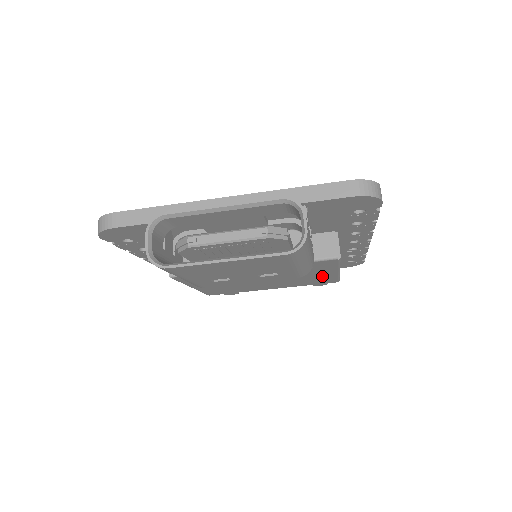
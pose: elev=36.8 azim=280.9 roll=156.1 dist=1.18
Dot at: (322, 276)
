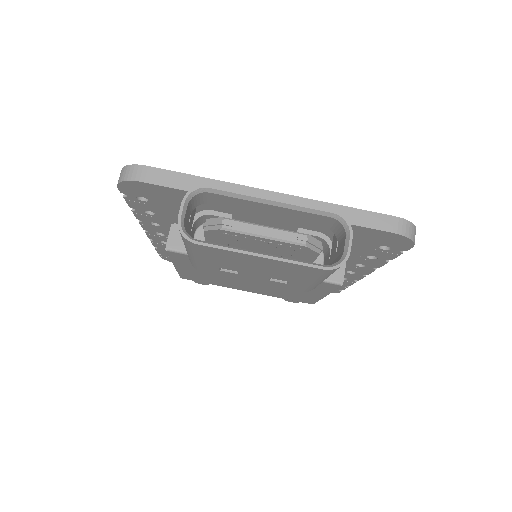
Dot at: (306, 295)
